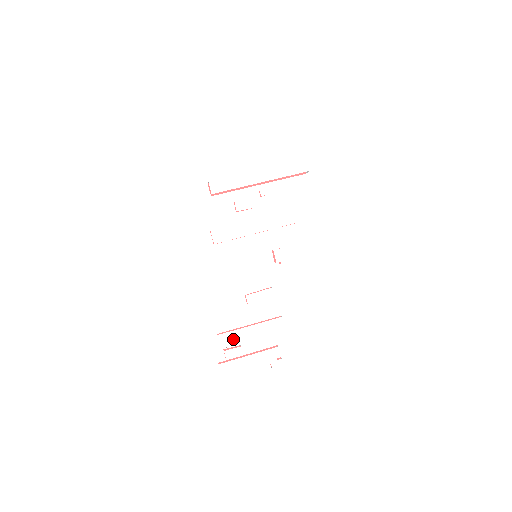
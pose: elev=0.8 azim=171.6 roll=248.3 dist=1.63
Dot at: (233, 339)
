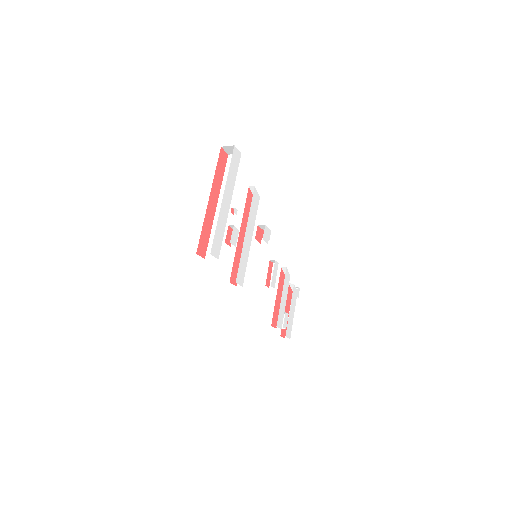
Dot at: (281, 315)
